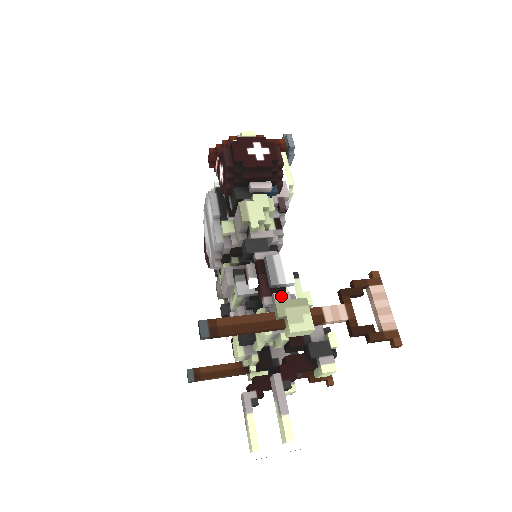
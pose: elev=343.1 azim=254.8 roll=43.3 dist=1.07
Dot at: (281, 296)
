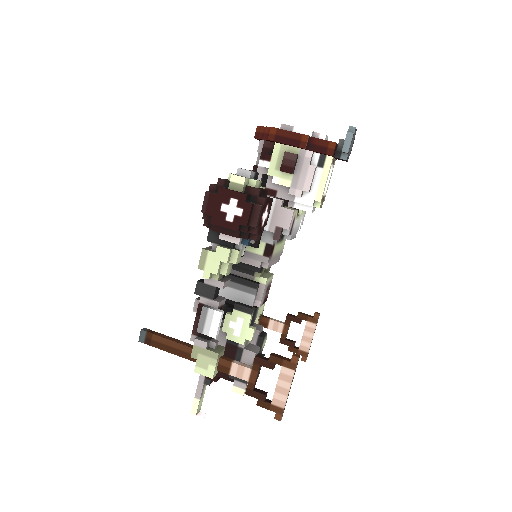
Dot at: (200, 343)
